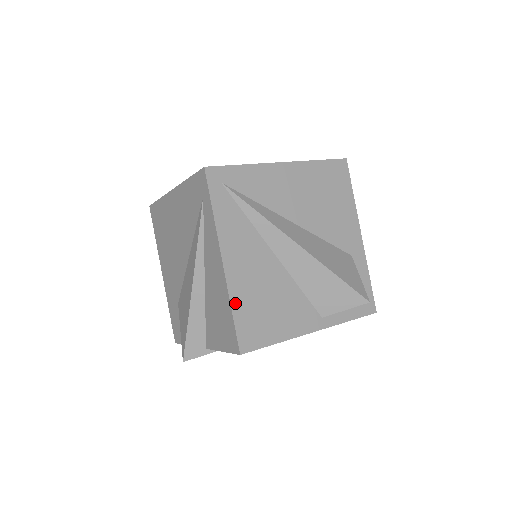
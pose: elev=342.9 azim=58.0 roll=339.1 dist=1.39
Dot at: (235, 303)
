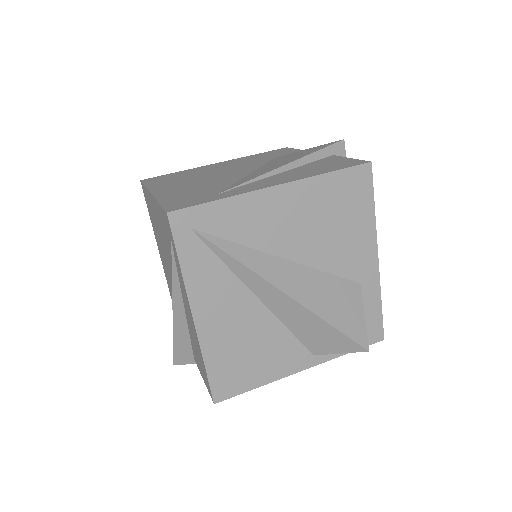
Dot at: (208, 357)
